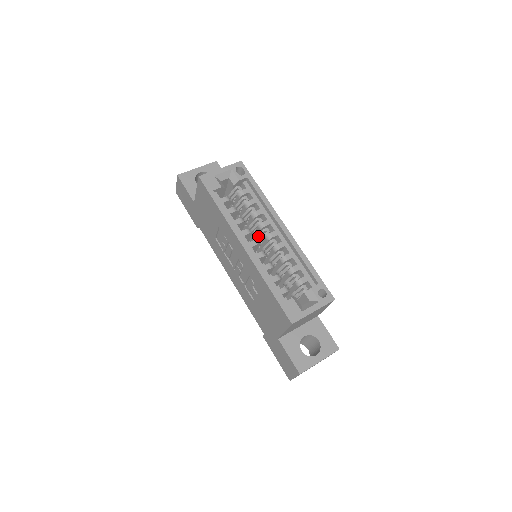
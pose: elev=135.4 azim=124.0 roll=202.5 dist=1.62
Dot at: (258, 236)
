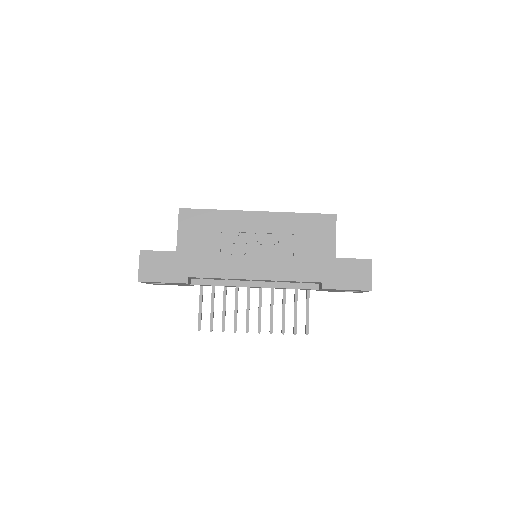
Dot at: occluded
